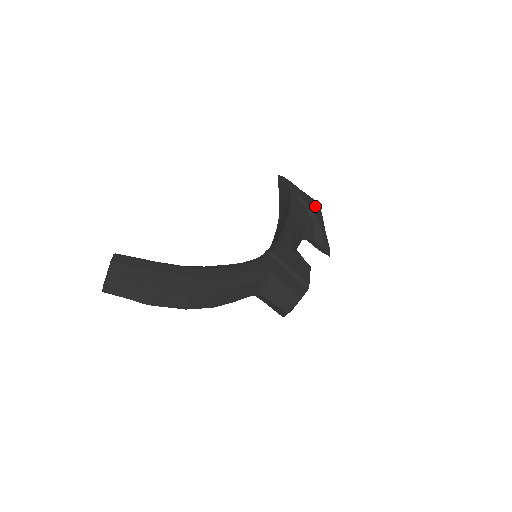
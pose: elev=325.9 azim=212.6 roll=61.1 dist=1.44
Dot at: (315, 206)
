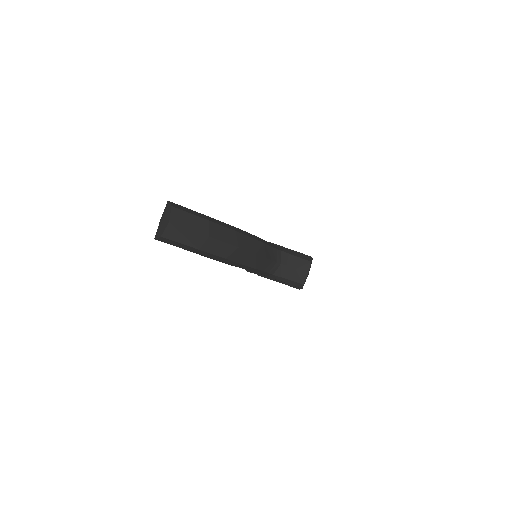
Dot at: occluded
